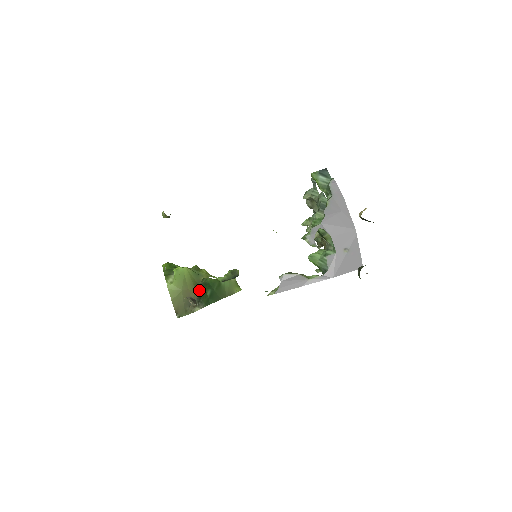
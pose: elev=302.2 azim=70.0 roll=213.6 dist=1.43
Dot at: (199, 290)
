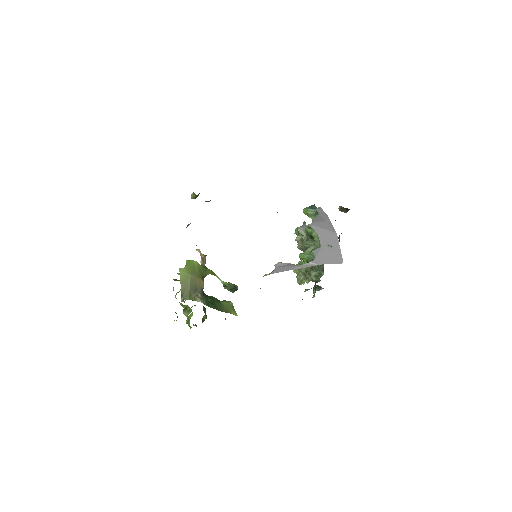
Dot at: occluded
